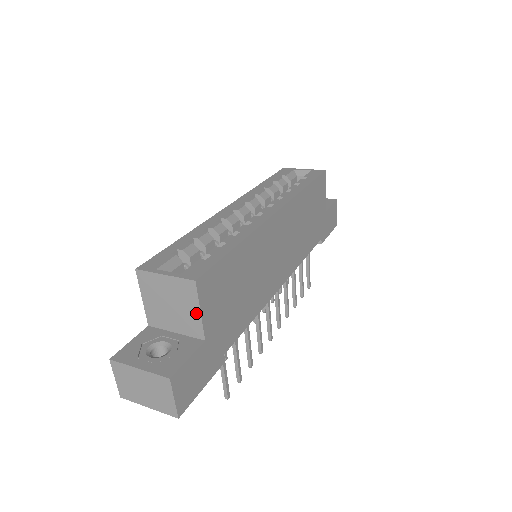
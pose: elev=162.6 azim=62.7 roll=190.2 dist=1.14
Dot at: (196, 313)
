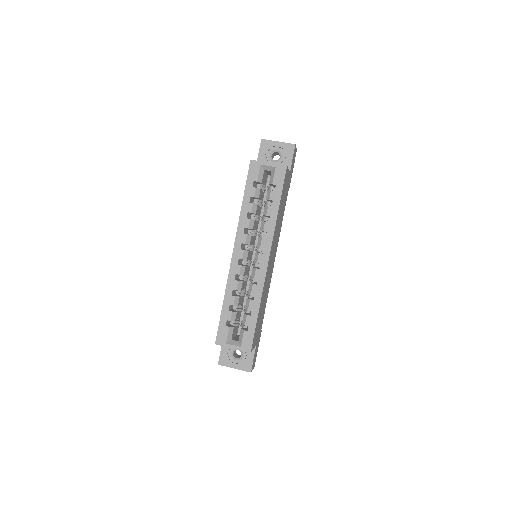
Dot at: occluded
